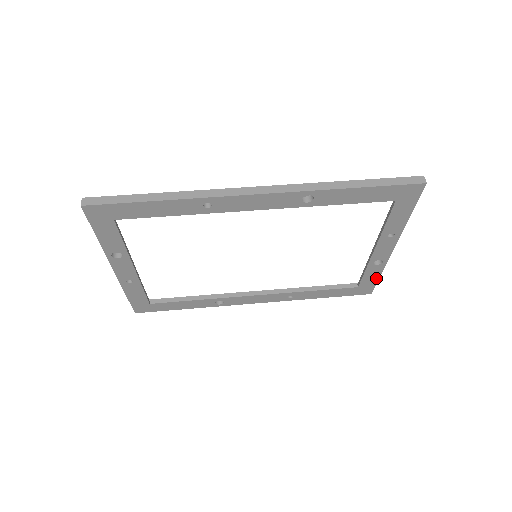
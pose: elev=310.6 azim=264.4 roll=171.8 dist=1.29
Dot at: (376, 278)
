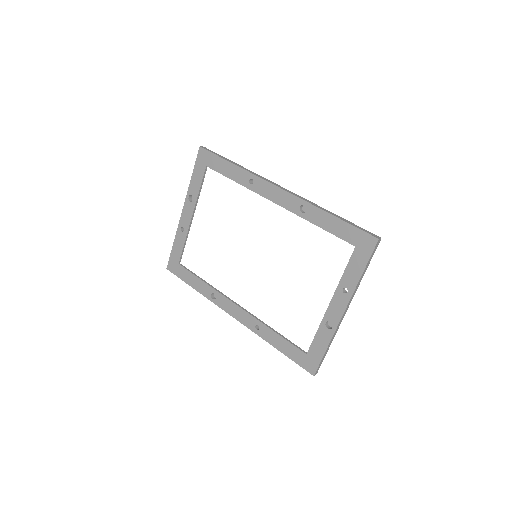
Dot at: (323, 351)
